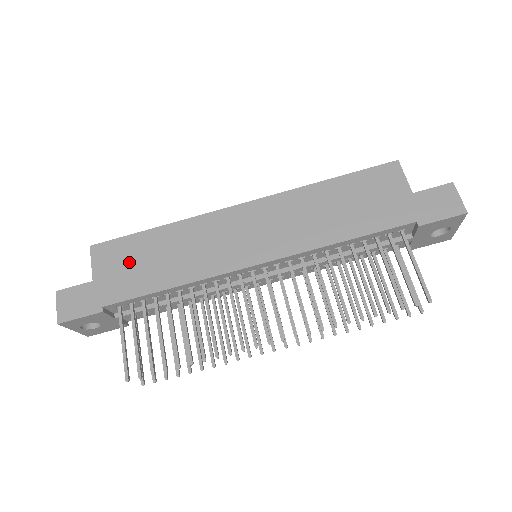
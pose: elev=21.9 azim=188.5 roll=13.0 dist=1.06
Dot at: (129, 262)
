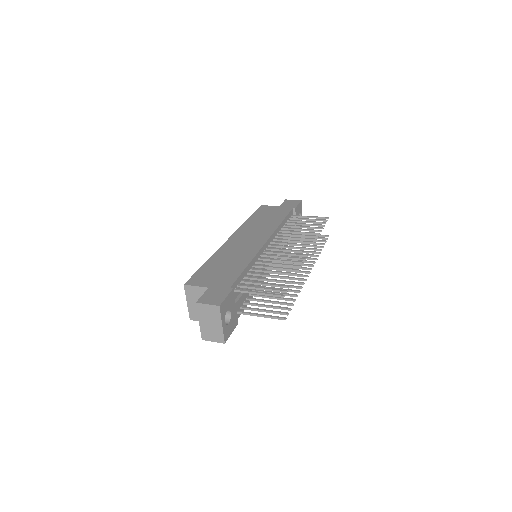
Dot at: (215, 273)
